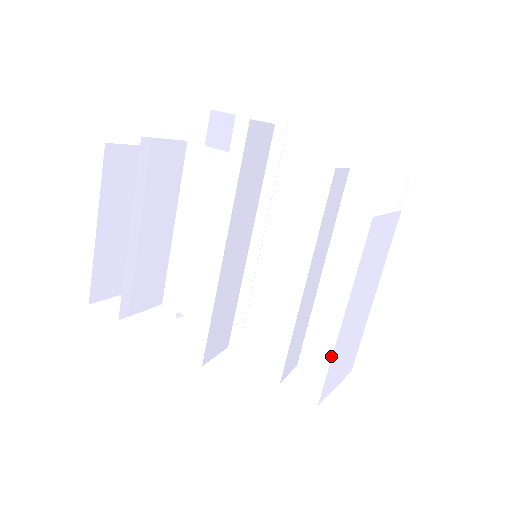
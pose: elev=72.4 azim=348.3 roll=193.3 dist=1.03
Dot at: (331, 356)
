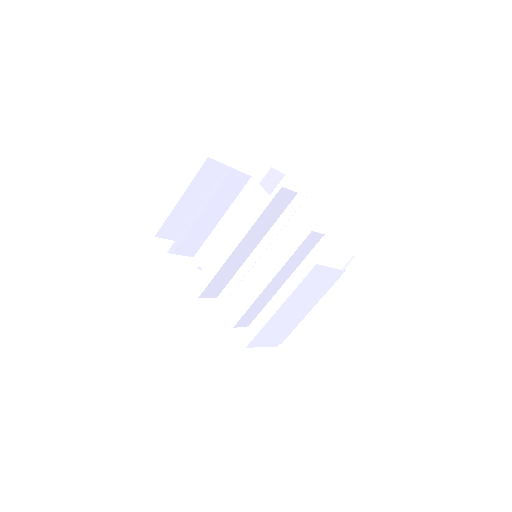
Dot at: occluded
